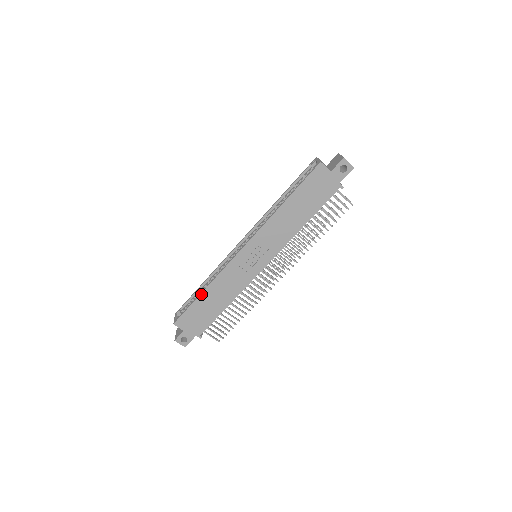
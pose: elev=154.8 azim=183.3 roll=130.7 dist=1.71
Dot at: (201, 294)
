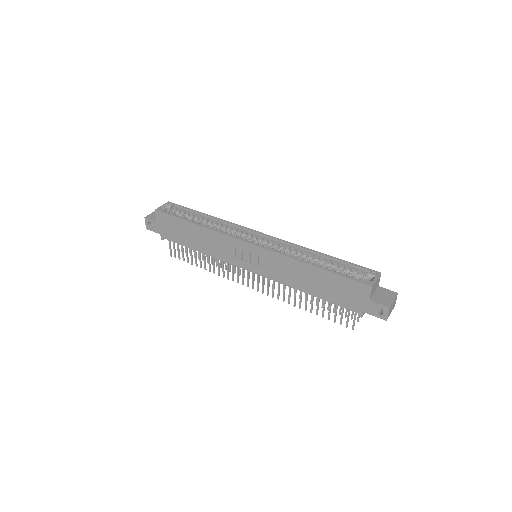
Dot at: (192, 223)
